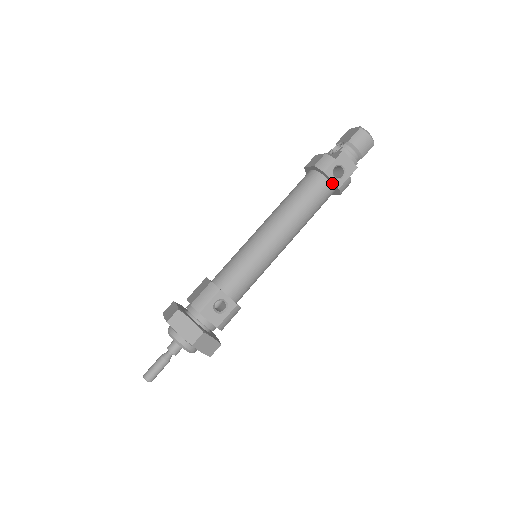
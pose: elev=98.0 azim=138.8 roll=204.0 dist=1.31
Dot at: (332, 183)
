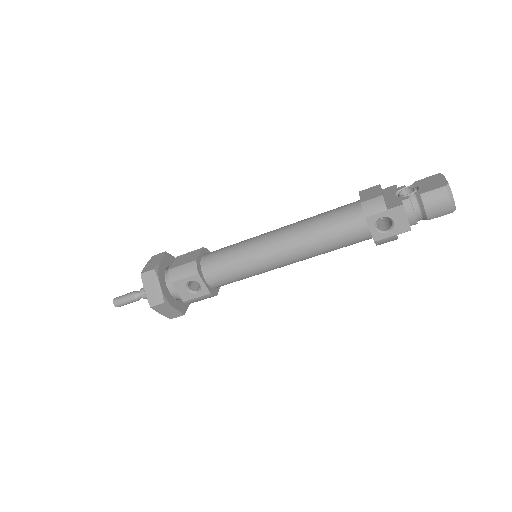
Dot at: (371, 231)
